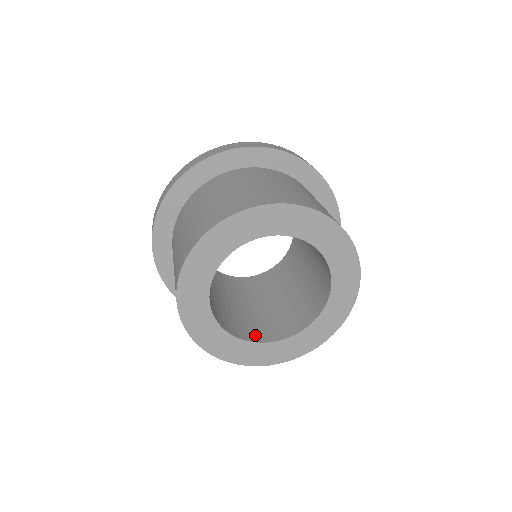
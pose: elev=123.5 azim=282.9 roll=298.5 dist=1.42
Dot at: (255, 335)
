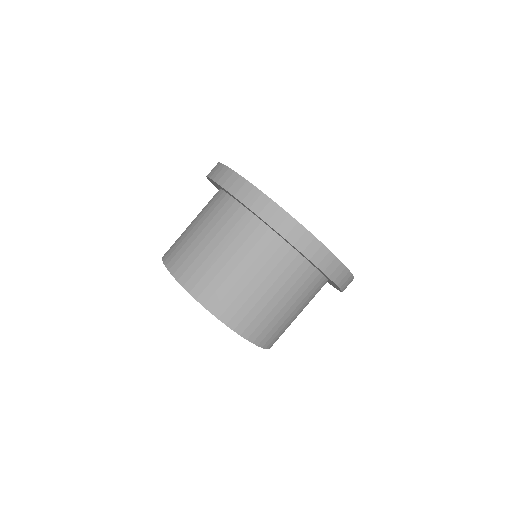
Dot at: occluded
